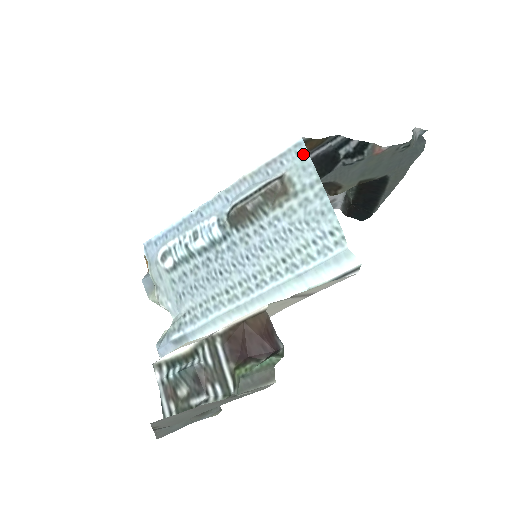
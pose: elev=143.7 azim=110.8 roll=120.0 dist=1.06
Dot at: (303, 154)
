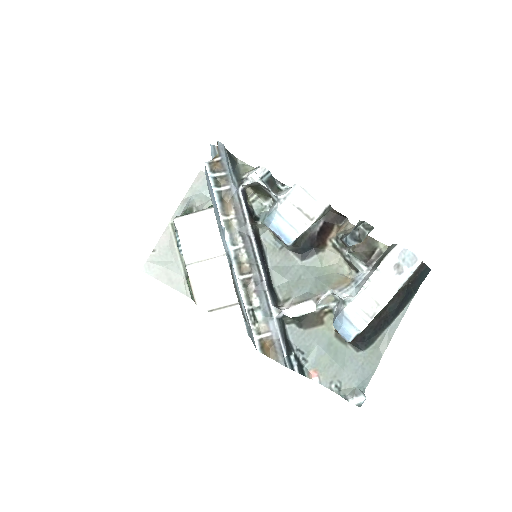
Dot at: occluded
